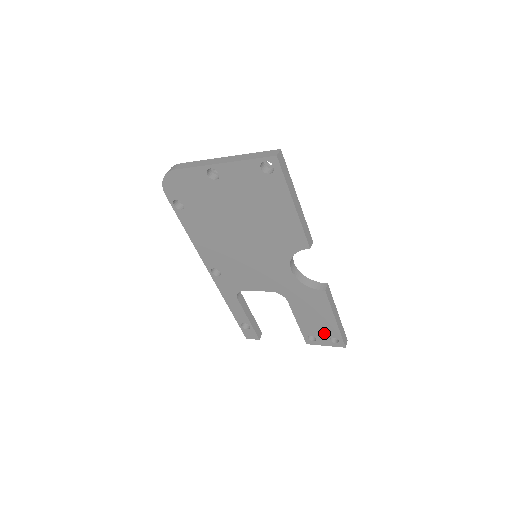
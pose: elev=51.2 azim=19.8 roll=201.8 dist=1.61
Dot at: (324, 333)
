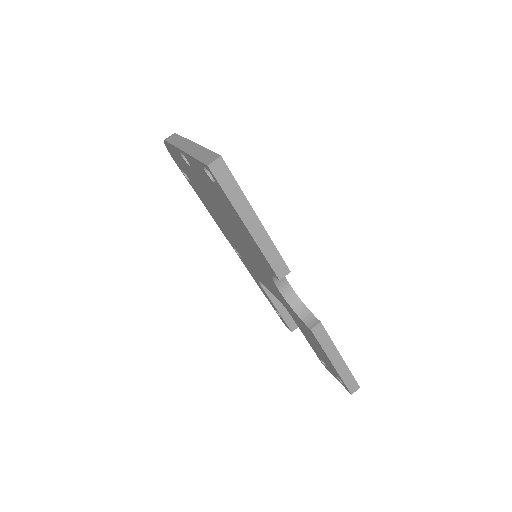
Dot at: (330, 367)
